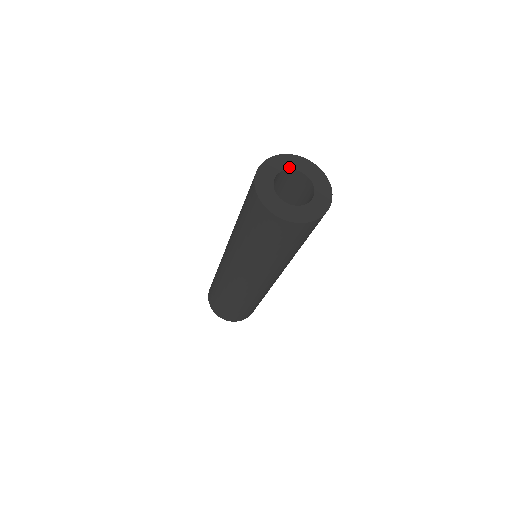
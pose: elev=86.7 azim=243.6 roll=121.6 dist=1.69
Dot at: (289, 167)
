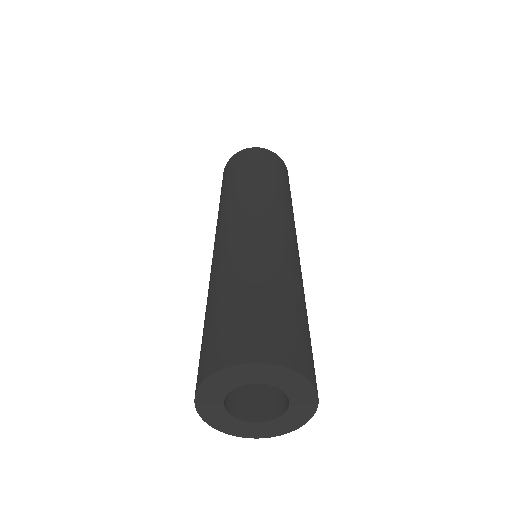
Dot at: (235, 385)
